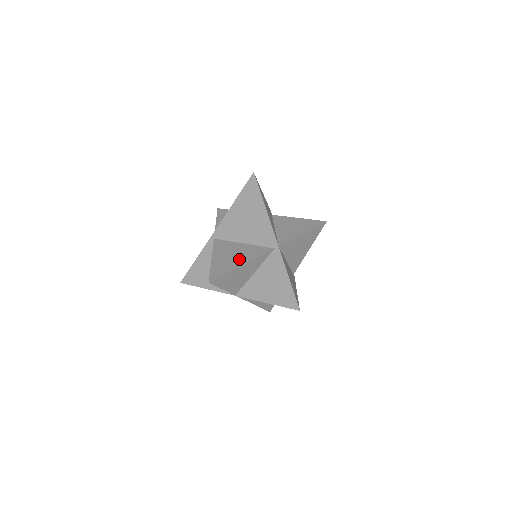
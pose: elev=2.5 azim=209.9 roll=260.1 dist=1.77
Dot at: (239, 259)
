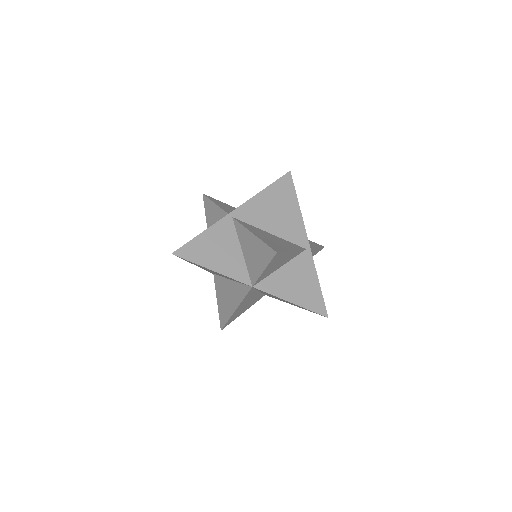
Dot at: (283, 244)
